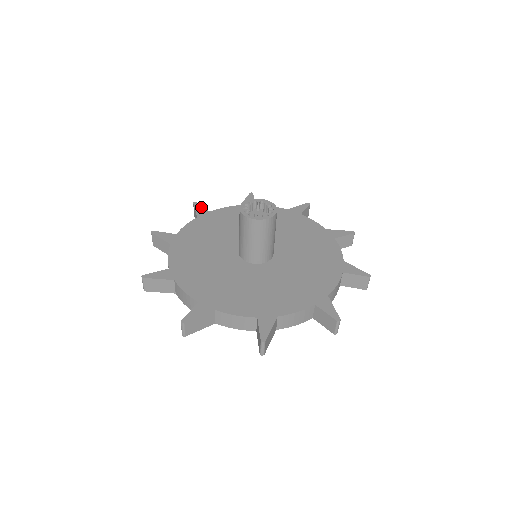
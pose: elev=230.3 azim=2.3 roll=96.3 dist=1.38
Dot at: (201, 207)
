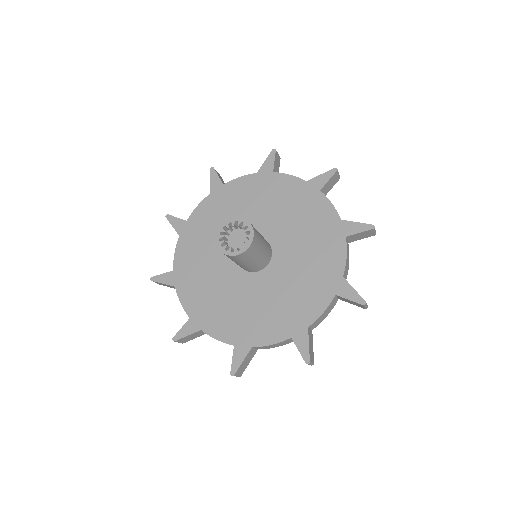
Dot at: (162, 276)
